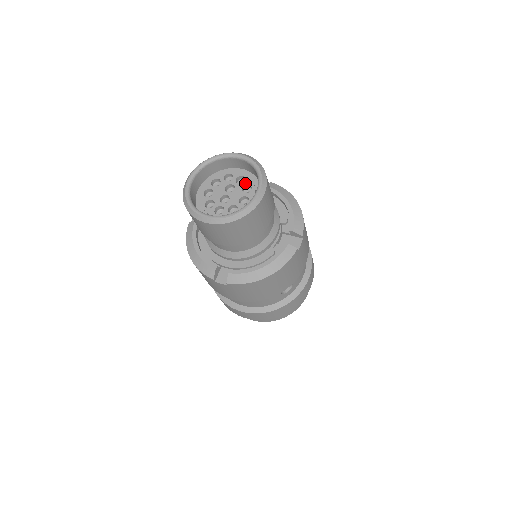
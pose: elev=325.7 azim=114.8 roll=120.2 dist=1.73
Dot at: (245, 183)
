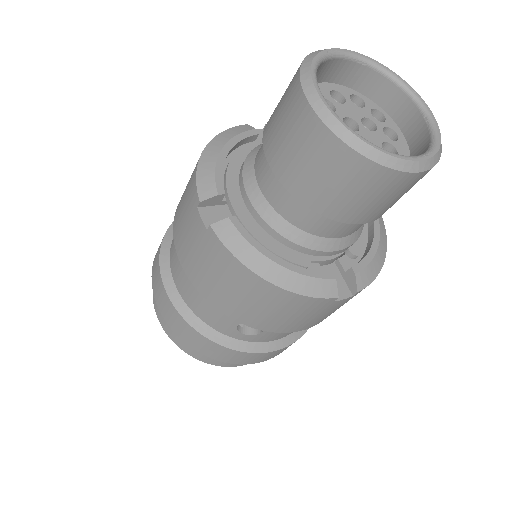
Dot at: (393, 142)
